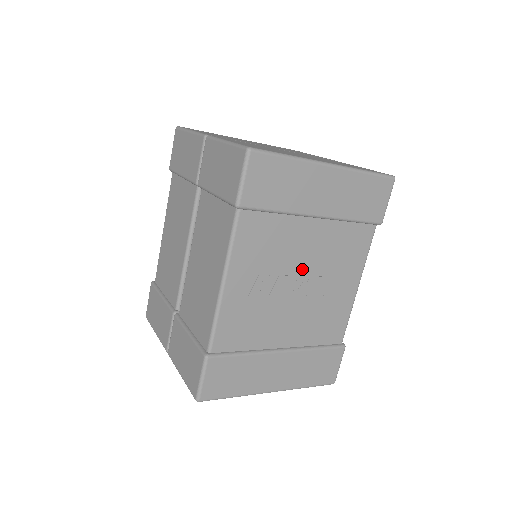
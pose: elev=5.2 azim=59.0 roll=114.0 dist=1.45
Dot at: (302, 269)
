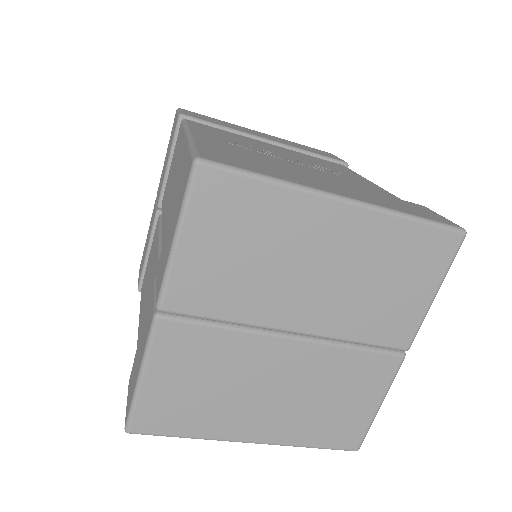
Dot at: occluded
